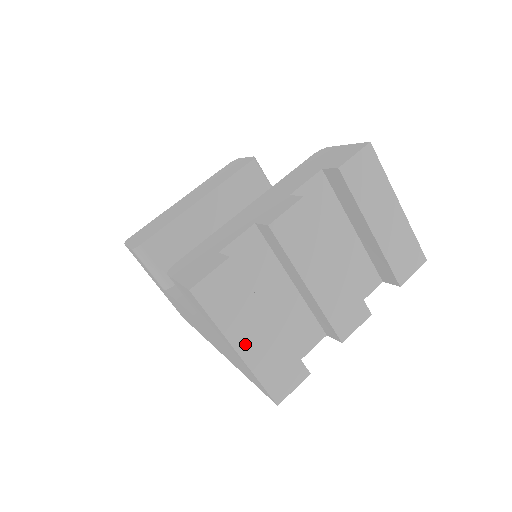
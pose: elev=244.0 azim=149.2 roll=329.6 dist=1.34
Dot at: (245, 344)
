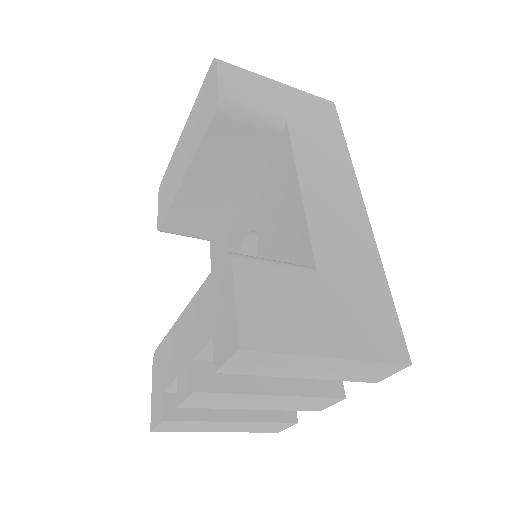
Dot at: (222, 430)
